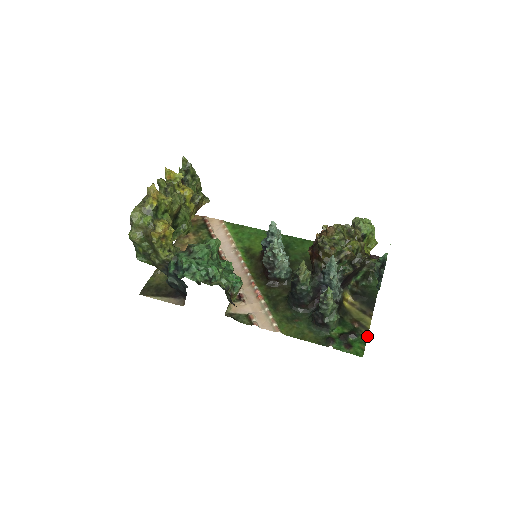
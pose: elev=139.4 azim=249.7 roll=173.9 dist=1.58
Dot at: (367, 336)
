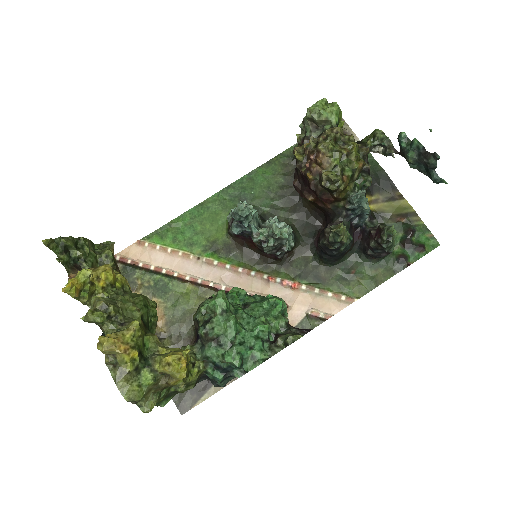
Dot at: (421, 221)
